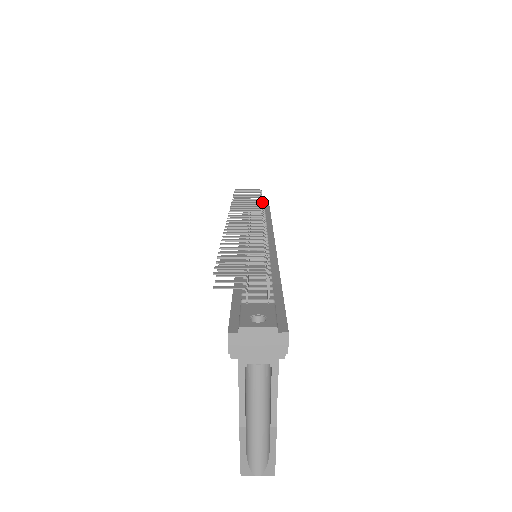
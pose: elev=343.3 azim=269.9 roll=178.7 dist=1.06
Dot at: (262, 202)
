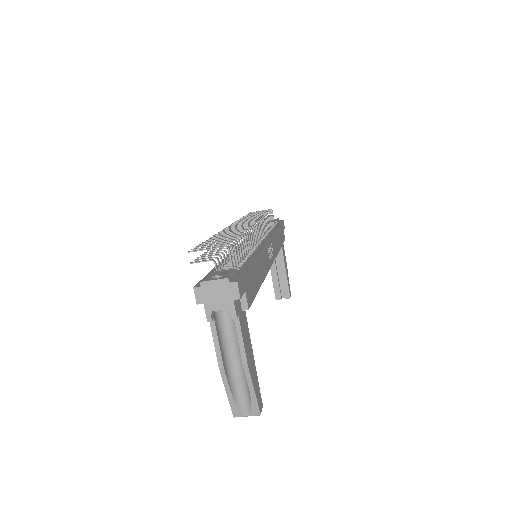
Dot at: (265, 215)
